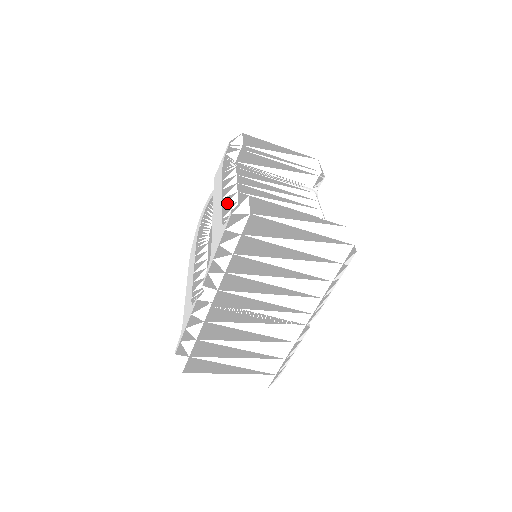
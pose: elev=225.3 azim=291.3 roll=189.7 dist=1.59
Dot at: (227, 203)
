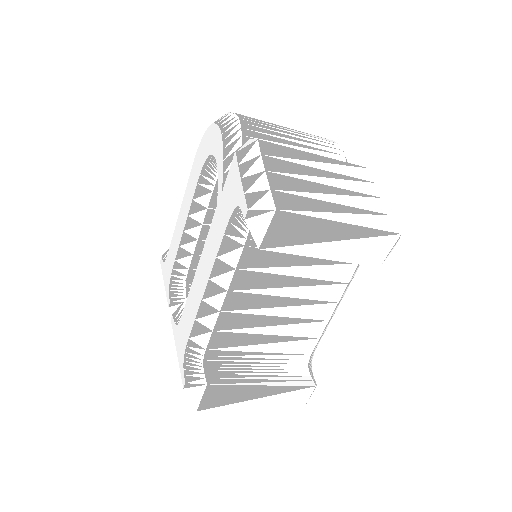
Dot at: (202, 319)
